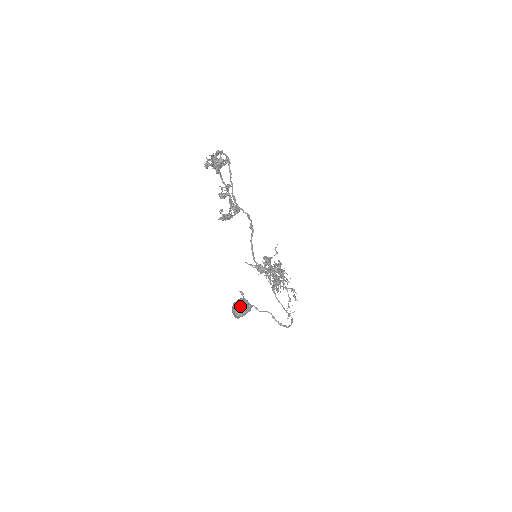
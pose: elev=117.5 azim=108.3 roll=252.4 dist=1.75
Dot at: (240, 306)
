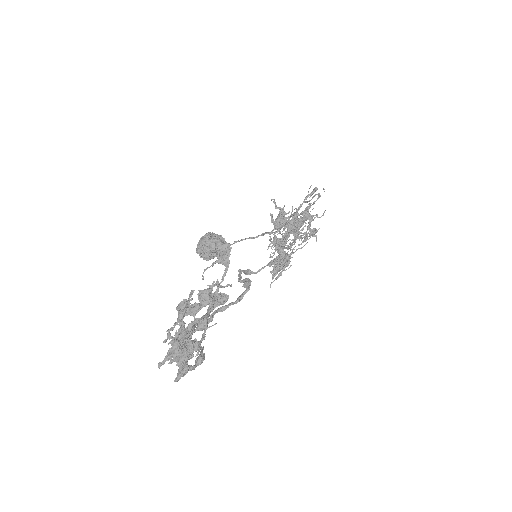
Dot at: (203, 257)
